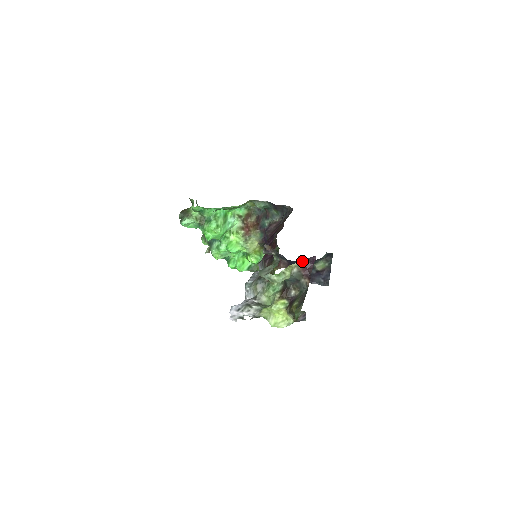
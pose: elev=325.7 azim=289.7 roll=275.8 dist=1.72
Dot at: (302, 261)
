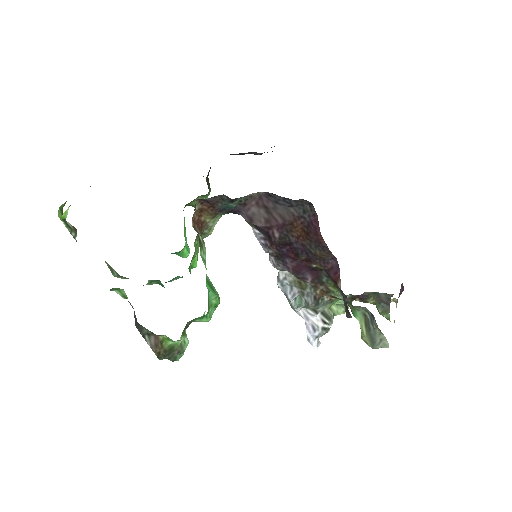
Dot at: (397, 301)
